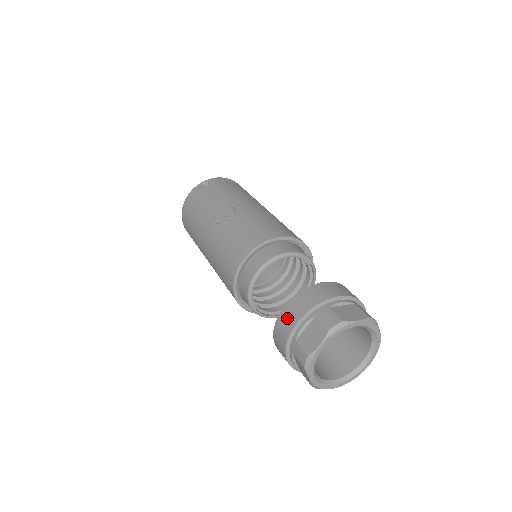
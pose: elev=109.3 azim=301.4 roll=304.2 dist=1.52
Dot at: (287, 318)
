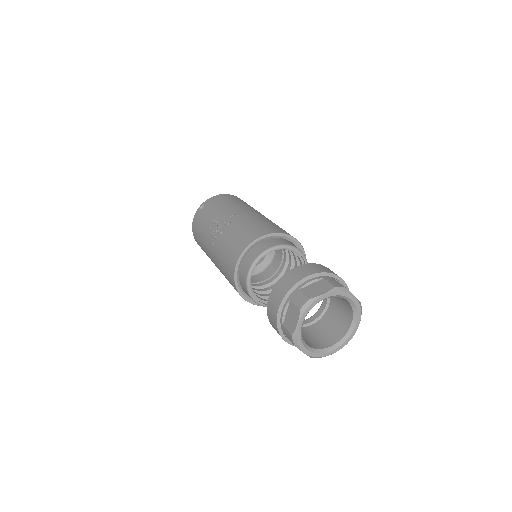
Dot at: (272, 308)
